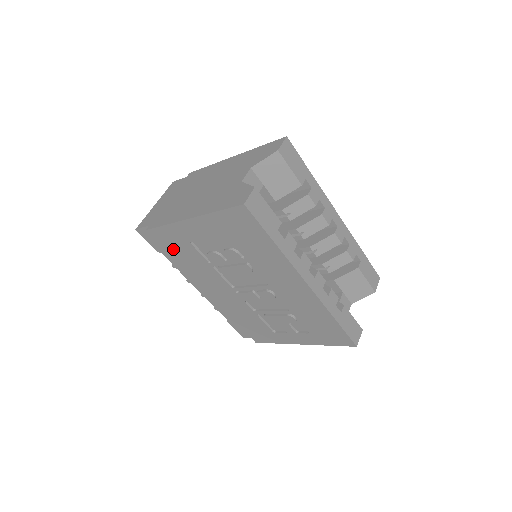
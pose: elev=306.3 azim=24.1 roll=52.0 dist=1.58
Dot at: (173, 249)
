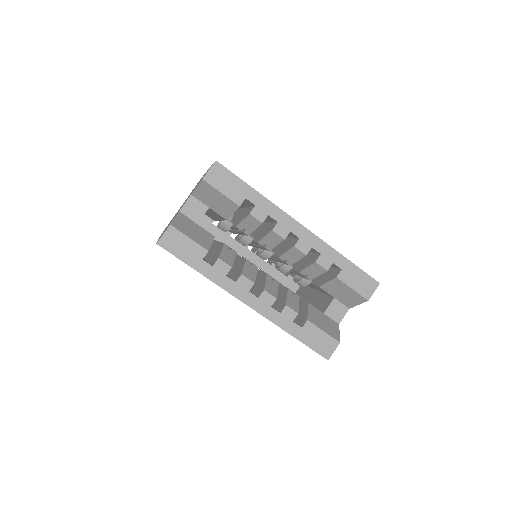
Dot at: occluded
